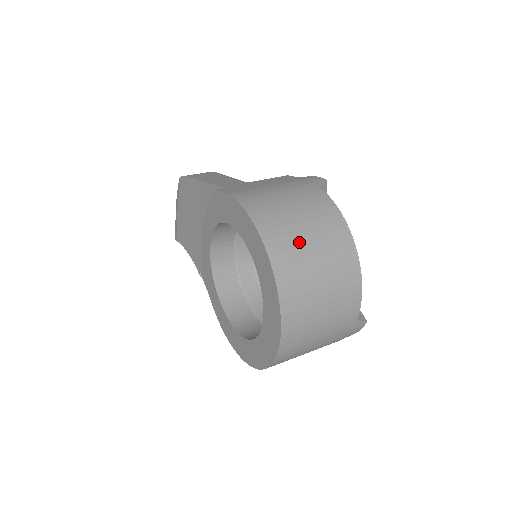
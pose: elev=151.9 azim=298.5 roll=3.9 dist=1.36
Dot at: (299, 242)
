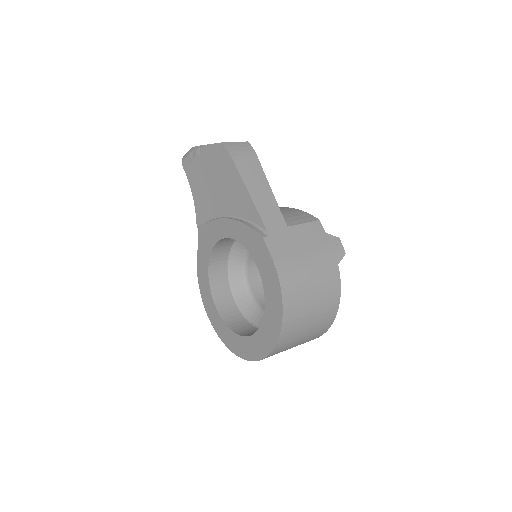
Dot at: (303, 323)
